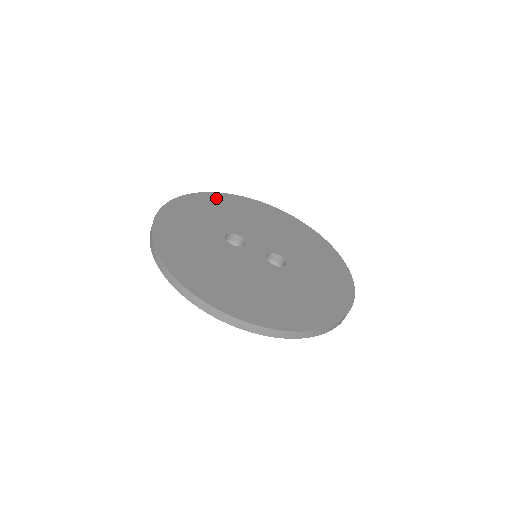
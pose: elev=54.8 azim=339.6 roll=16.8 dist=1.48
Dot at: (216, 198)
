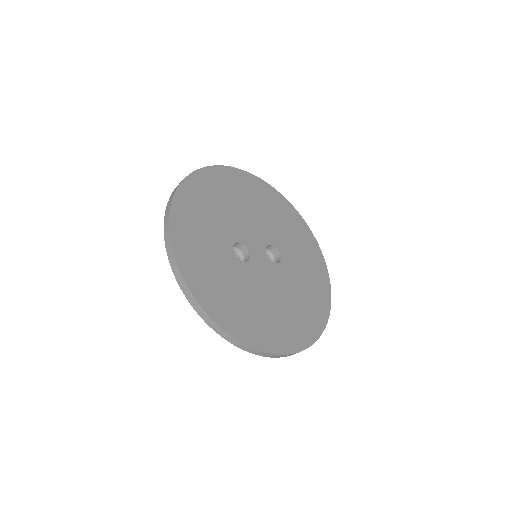
Dot at: (190, 193)
